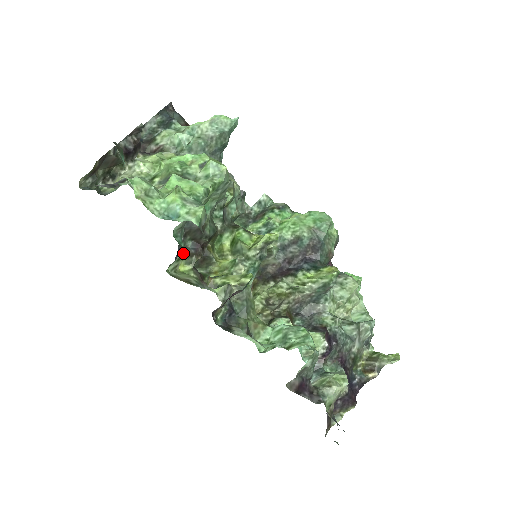
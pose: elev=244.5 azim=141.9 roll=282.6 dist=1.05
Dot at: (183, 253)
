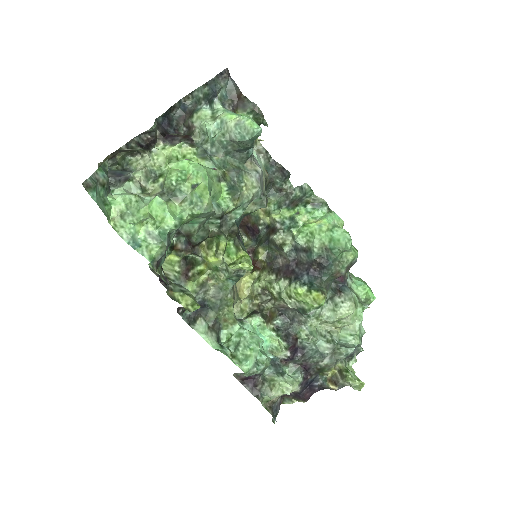
Dot at: (170, 250)
